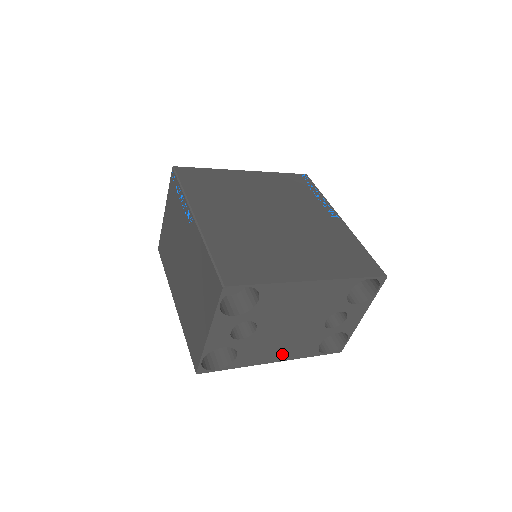
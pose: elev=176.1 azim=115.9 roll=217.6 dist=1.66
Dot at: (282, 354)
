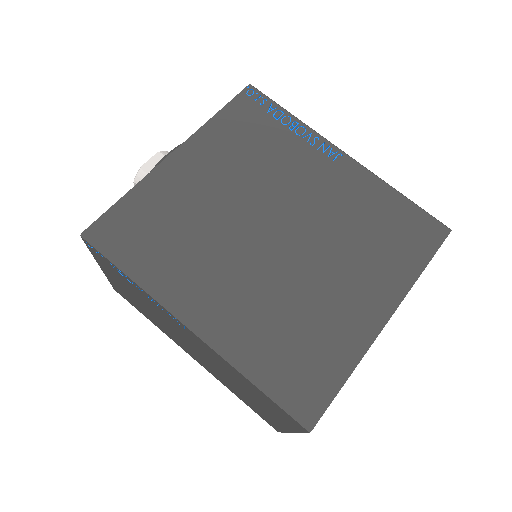
Dot at: occluded
